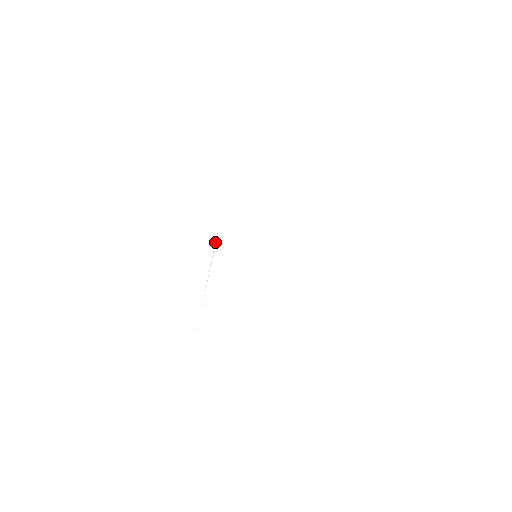
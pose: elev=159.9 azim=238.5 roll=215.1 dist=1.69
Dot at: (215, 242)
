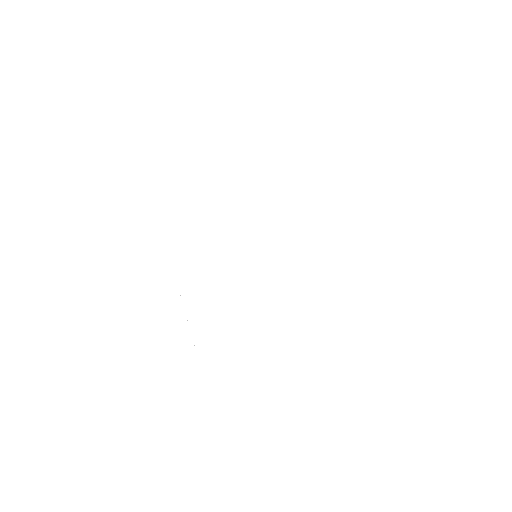
Dot at: occluded
